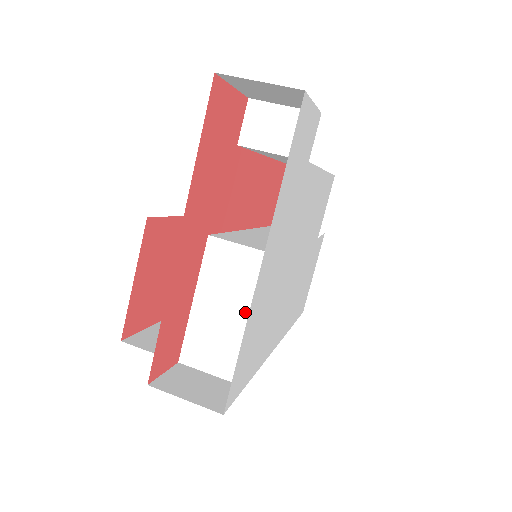
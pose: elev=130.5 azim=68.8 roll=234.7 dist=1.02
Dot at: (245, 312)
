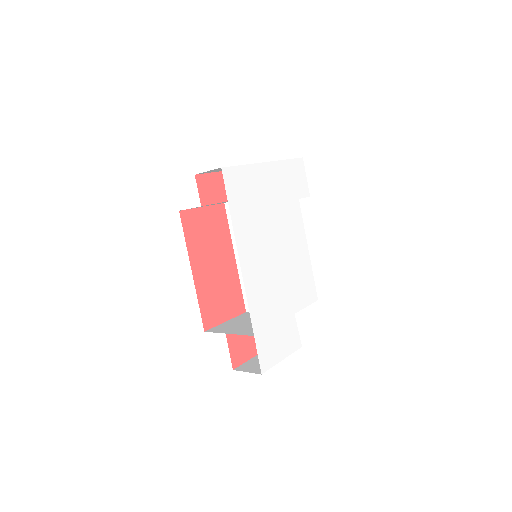
Dot at: occluded
